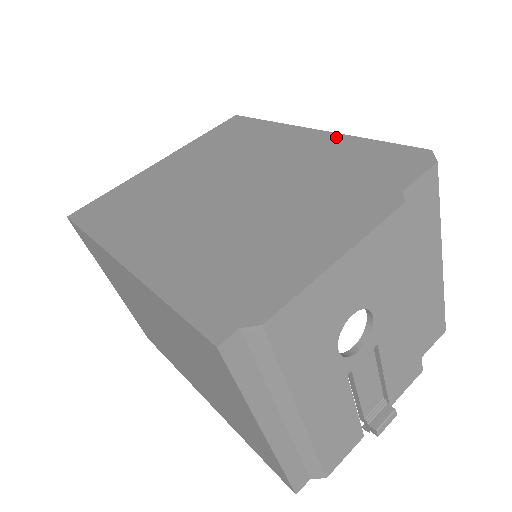
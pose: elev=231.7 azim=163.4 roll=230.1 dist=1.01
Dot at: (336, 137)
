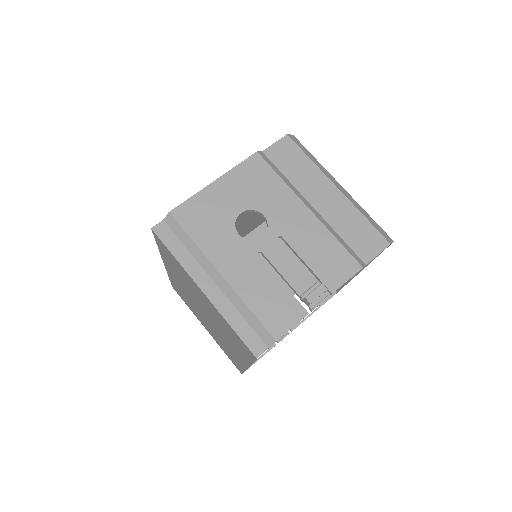
Dot at: occluded
